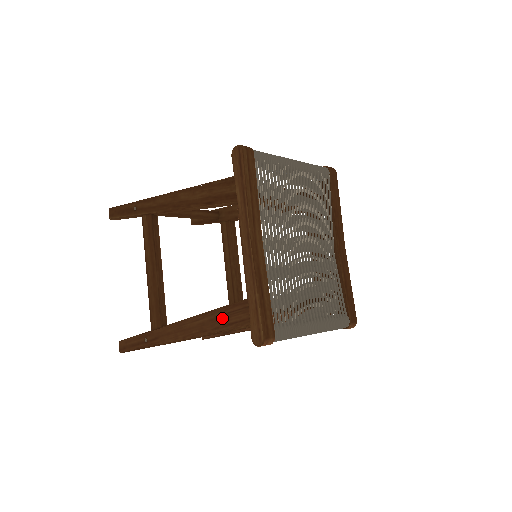
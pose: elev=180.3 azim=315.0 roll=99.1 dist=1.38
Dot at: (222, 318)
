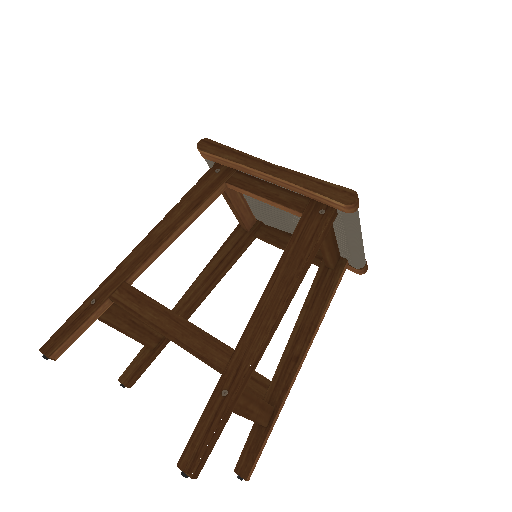
Dot at: (297, 249)
